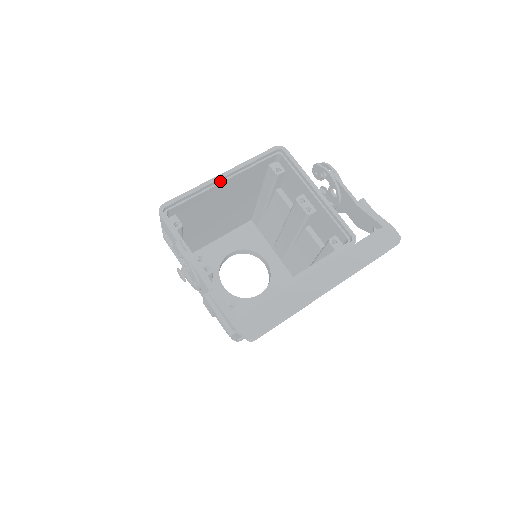
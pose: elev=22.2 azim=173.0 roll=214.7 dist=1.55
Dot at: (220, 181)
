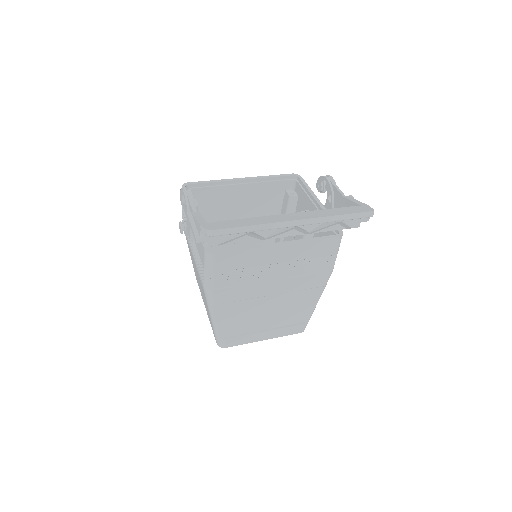
Dot at: (239, 183)
